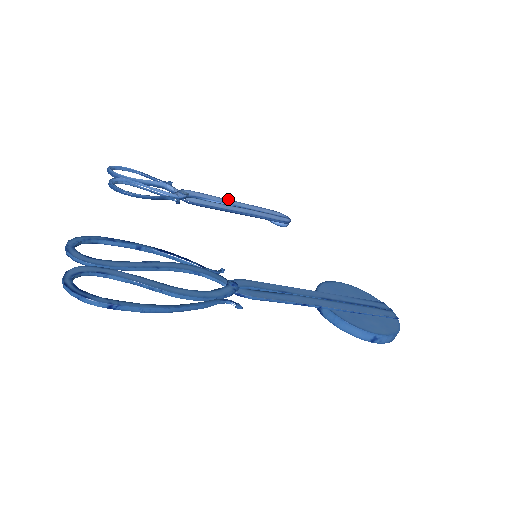
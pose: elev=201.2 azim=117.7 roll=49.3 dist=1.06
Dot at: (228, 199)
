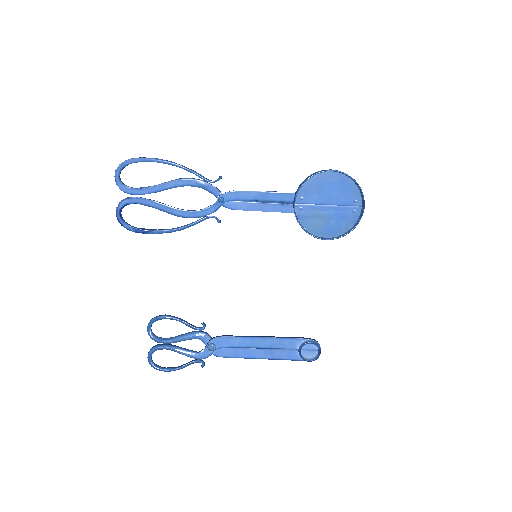
Dot at: (257, 358)
